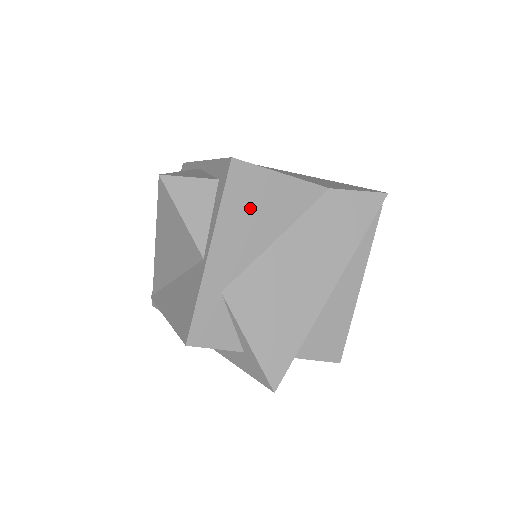
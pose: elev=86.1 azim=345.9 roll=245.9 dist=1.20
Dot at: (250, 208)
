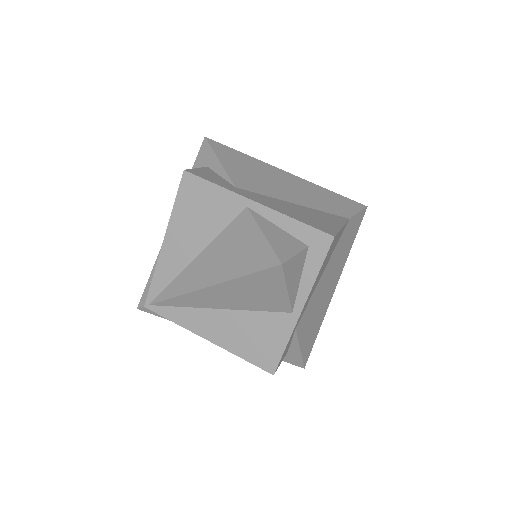
Dot at: occluded
